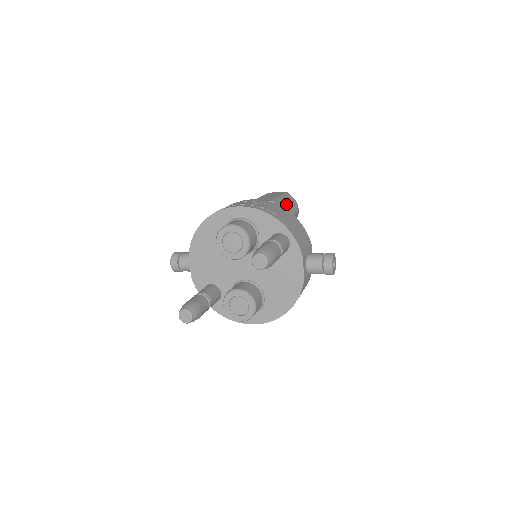
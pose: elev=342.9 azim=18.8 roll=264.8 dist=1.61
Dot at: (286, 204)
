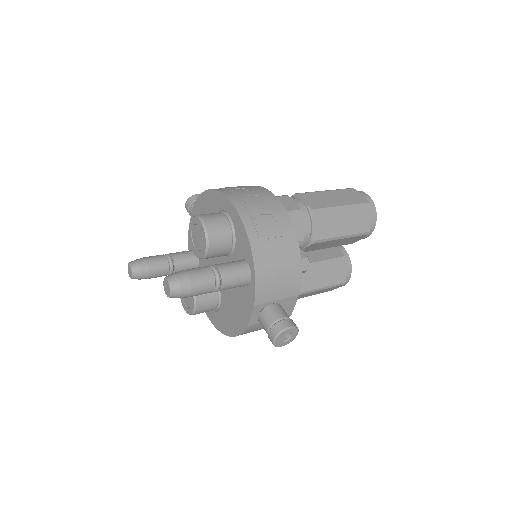
Dot at: (343, 220)
